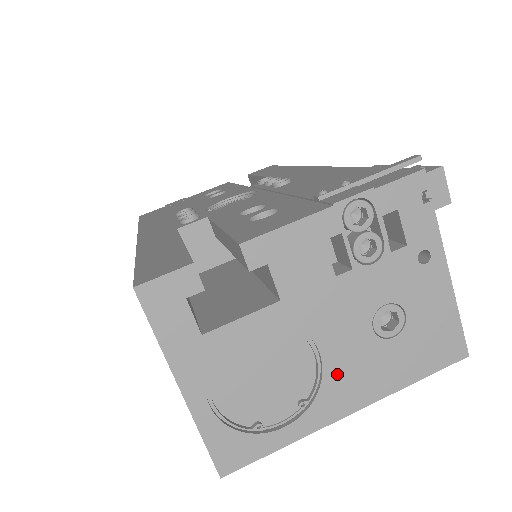
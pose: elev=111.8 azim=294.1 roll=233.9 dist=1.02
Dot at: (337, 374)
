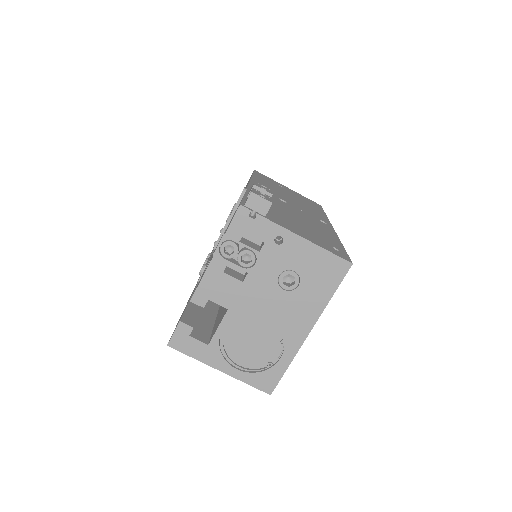
Dot at: (285, 320)
